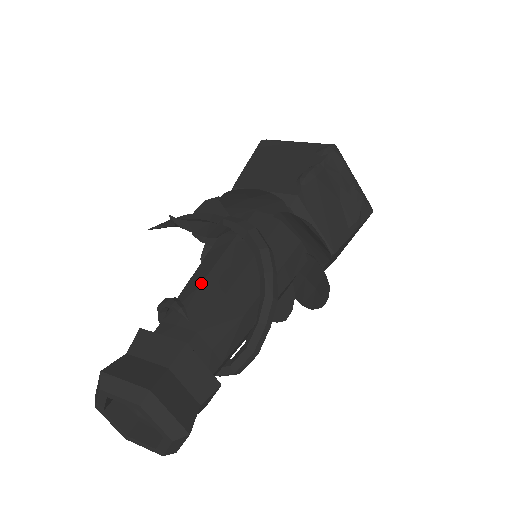
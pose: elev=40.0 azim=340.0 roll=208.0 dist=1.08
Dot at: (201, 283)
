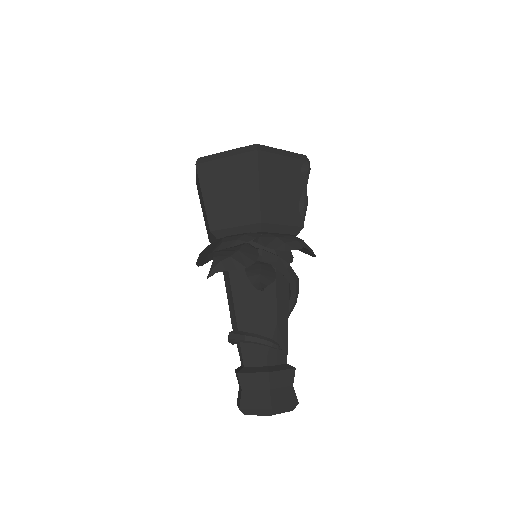
Dot at: (277, 321)
